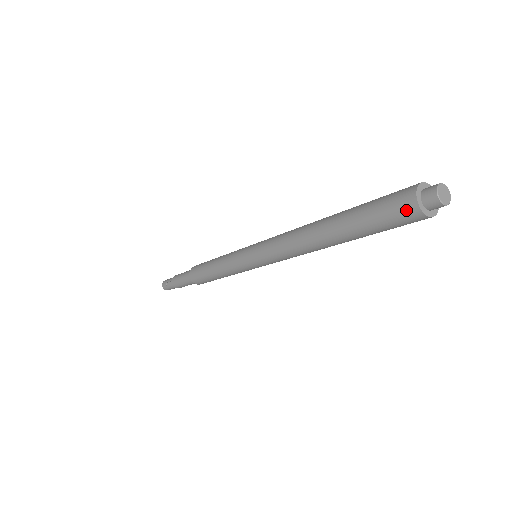
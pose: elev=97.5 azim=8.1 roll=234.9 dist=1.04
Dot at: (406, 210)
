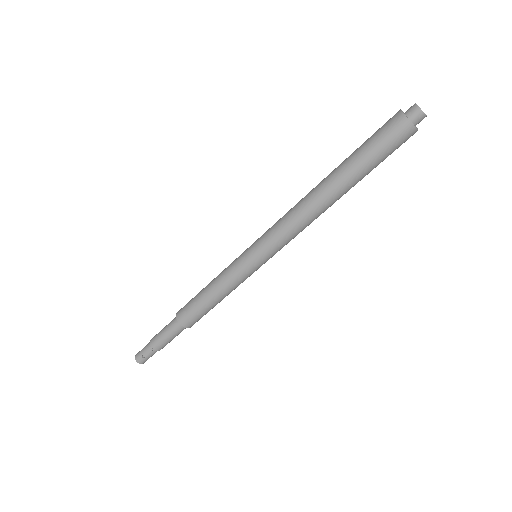
Dot at: (404, 133)
